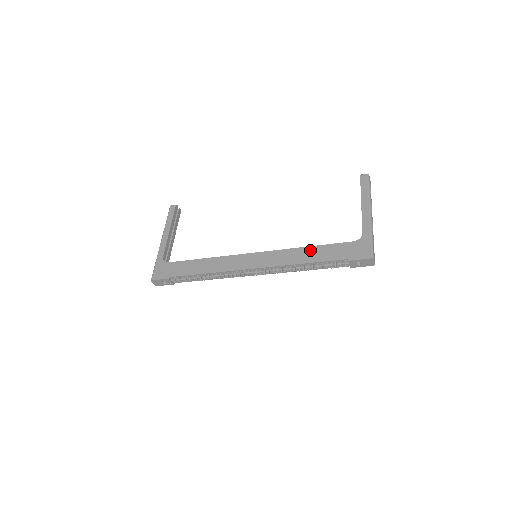
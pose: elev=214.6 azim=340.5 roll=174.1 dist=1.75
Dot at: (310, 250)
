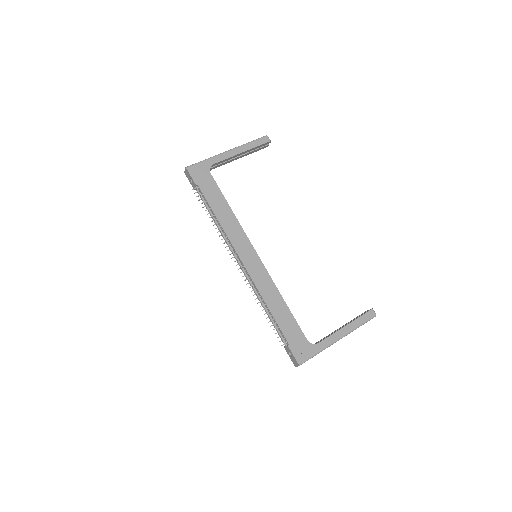
Dot at: (283, 306)
